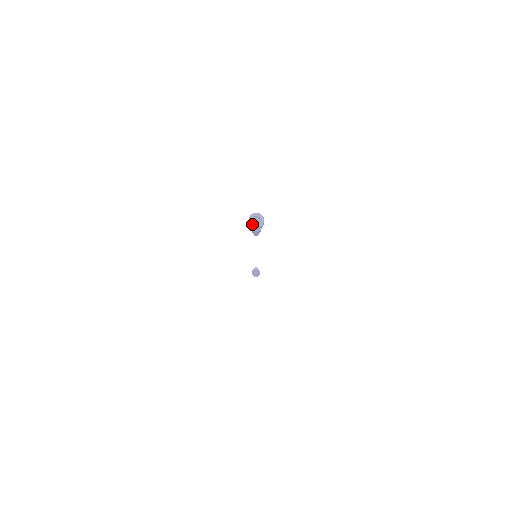
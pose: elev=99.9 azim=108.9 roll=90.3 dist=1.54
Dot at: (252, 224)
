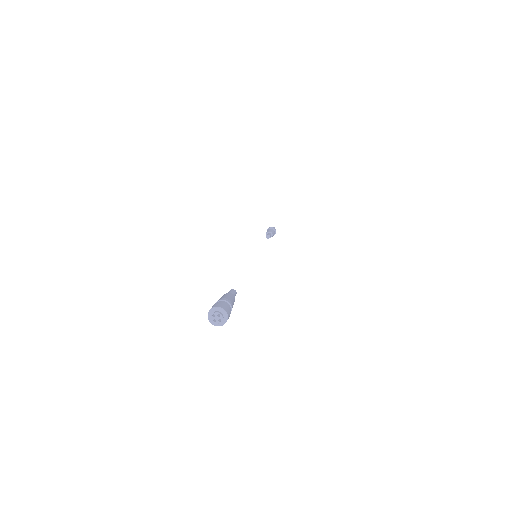
Dot at: (210, 315)
